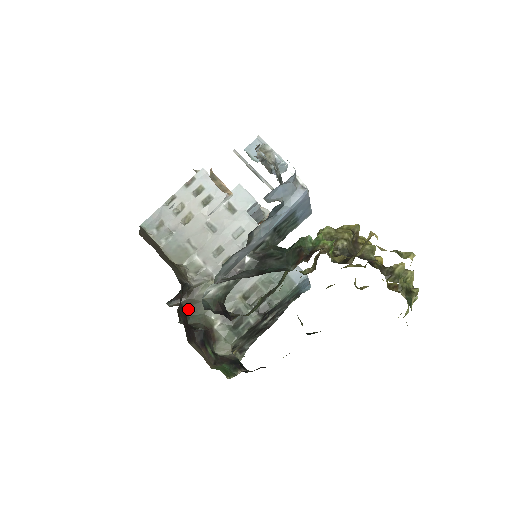
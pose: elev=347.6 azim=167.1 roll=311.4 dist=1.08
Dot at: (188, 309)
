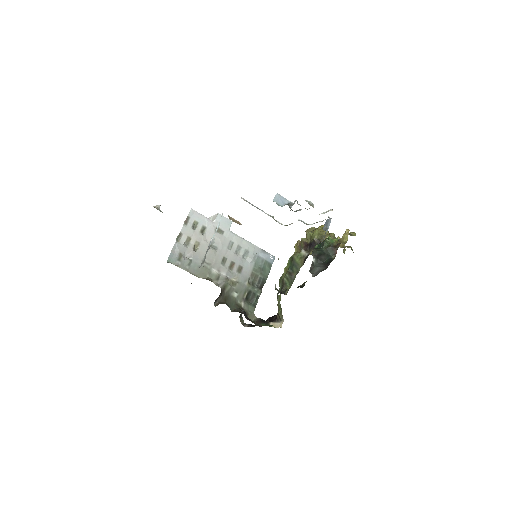
Dot at: (226, 303)
